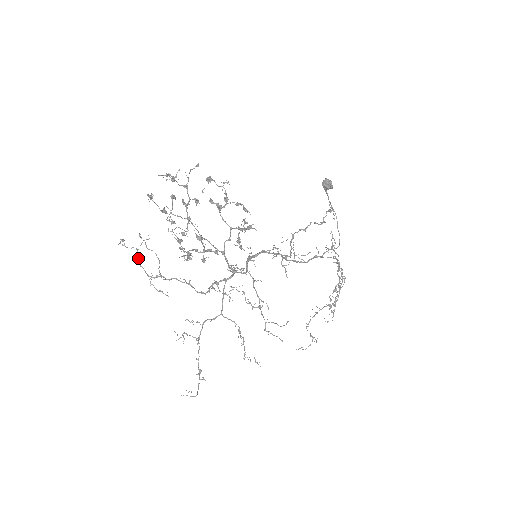
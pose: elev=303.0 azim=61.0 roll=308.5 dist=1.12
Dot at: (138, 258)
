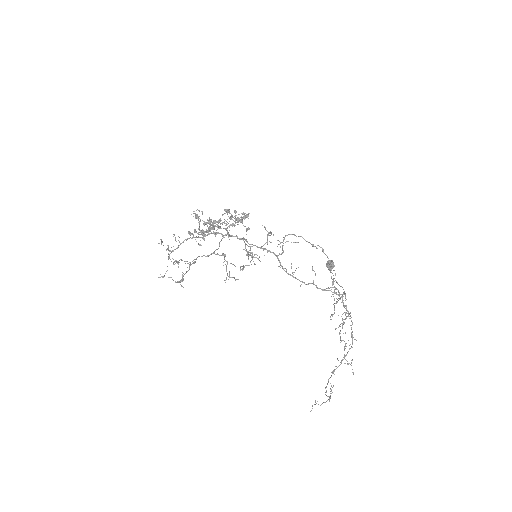
Dot at: occluded
